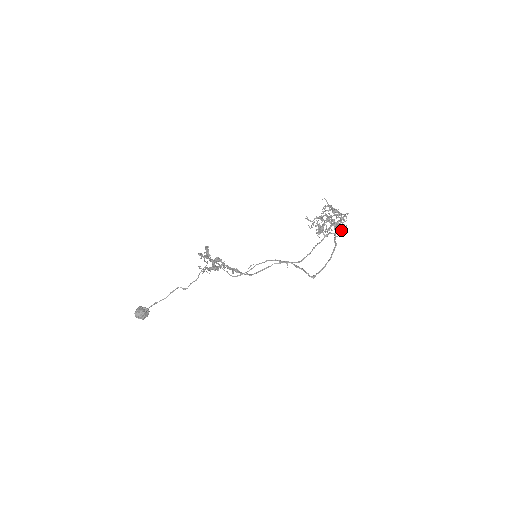
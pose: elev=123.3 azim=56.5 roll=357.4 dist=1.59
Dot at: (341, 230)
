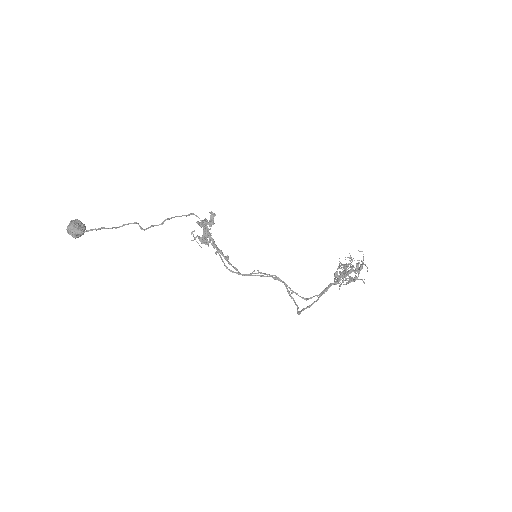
Dot at: (344, 280)
